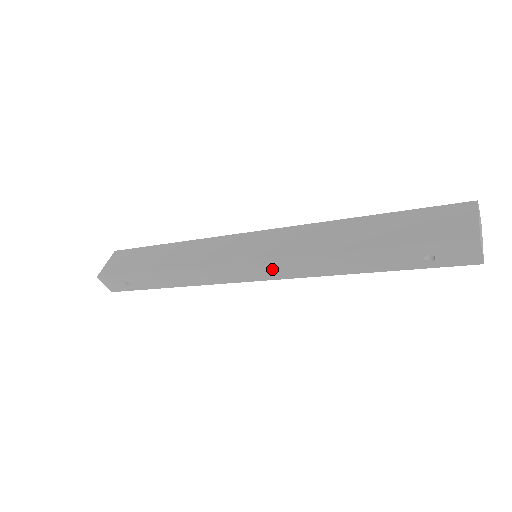
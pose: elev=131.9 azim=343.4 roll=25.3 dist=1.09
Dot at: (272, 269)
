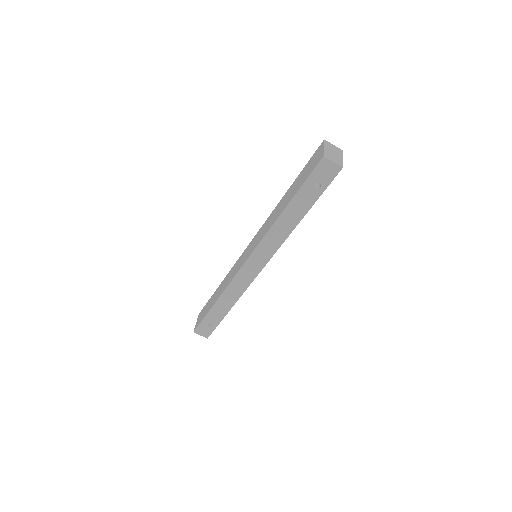
Dot at: (261, 255)
